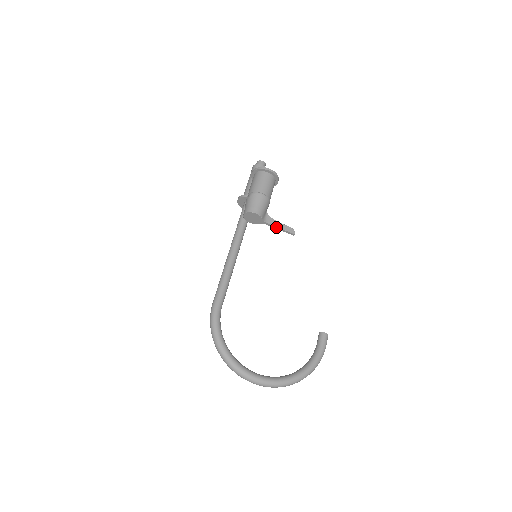
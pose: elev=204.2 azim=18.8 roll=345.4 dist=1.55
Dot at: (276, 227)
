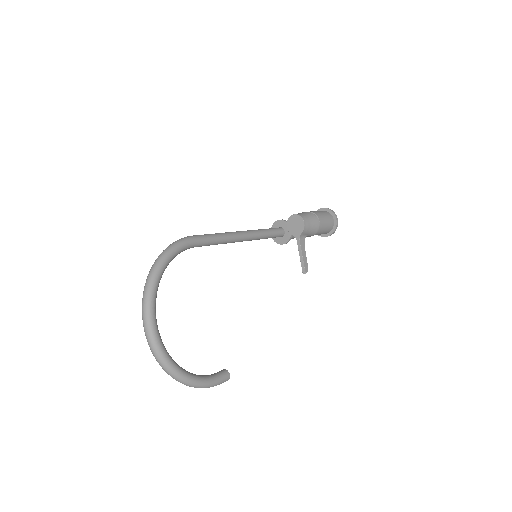
Dot at: (301, 252)
